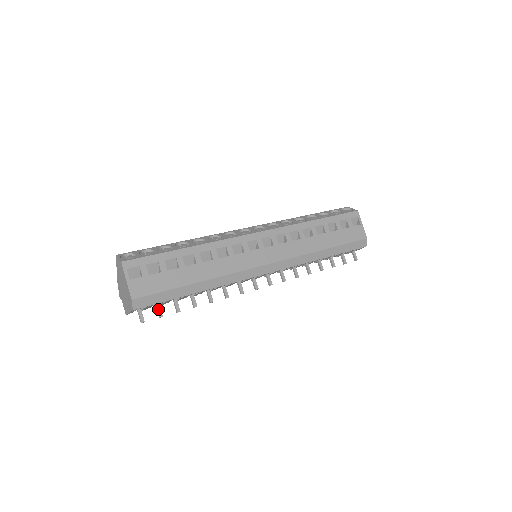
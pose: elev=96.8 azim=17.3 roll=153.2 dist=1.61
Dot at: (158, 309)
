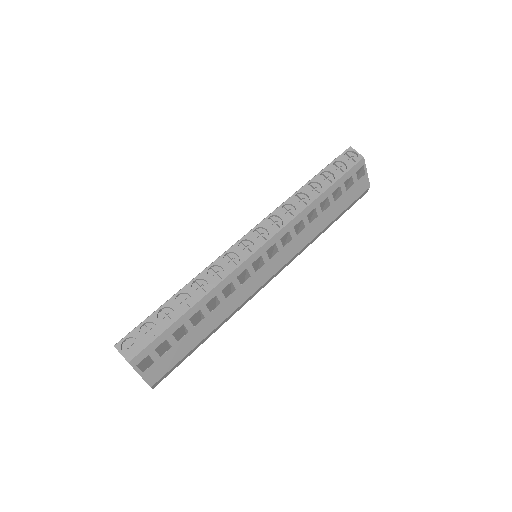
Dot at: occluded
